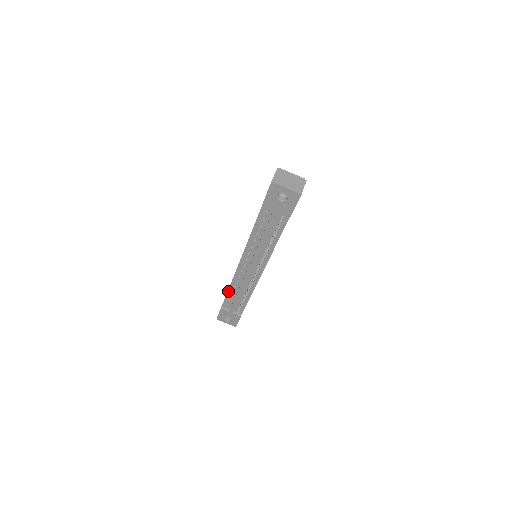
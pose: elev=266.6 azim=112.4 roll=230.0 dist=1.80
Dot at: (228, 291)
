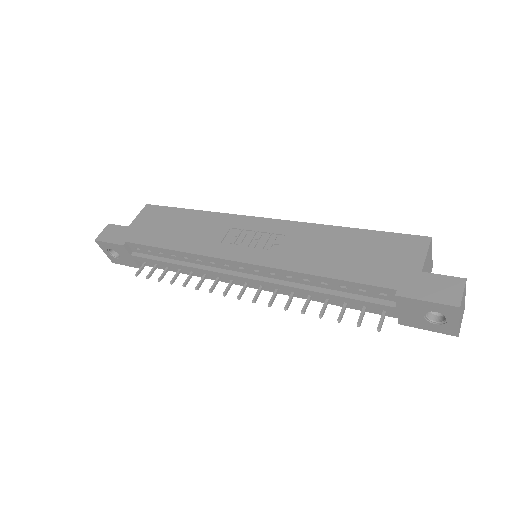
Dot at: (165, 249)
